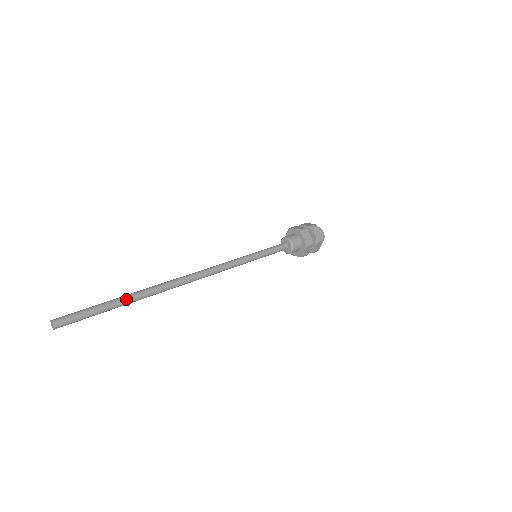
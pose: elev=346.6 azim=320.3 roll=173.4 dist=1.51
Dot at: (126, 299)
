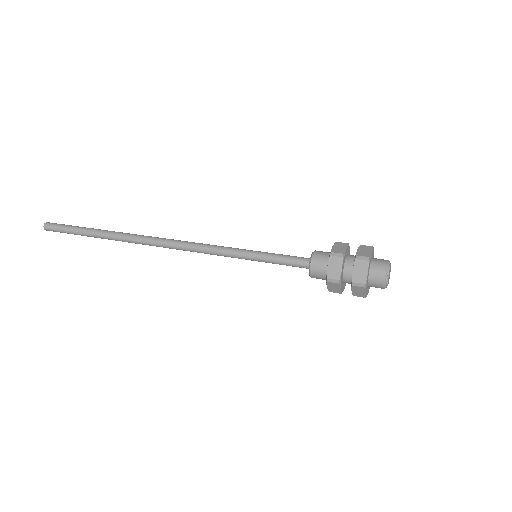
Dot at: (99, 230)
